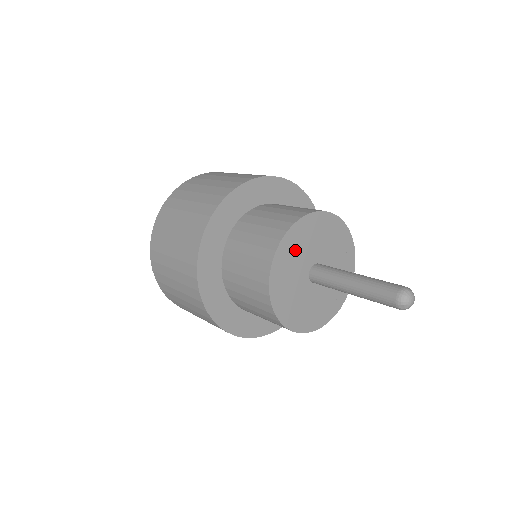
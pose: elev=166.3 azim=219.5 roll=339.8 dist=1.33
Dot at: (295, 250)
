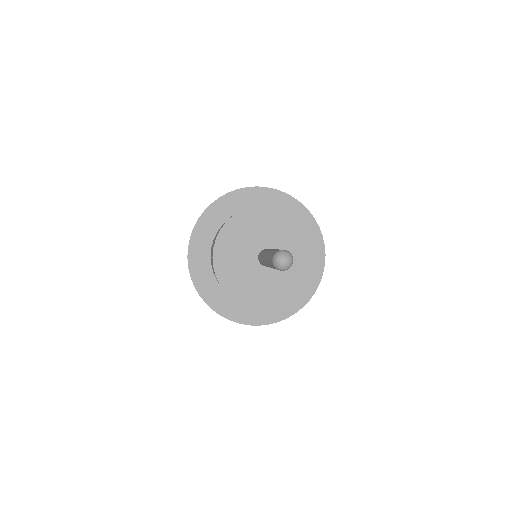
Dot at: (246, 229)
